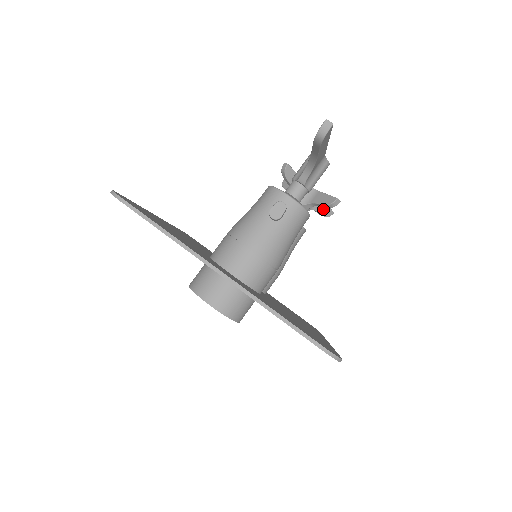
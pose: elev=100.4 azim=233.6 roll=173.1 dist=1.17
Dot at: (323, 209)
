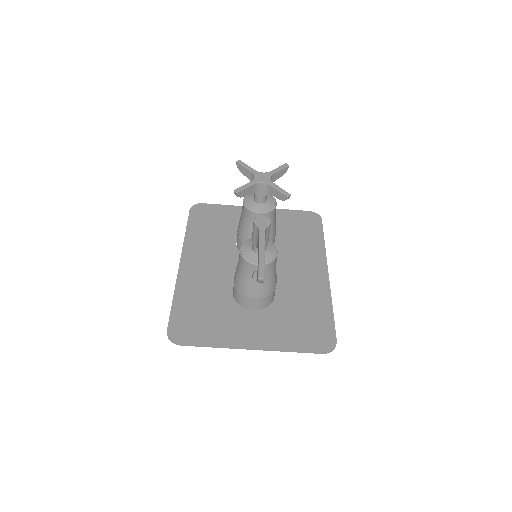
Dot at: (280, 174)
